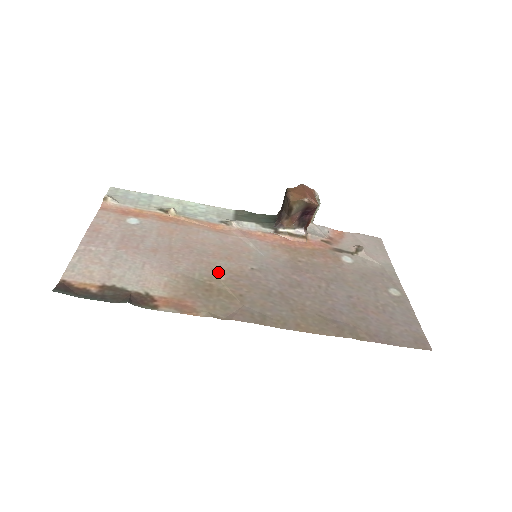
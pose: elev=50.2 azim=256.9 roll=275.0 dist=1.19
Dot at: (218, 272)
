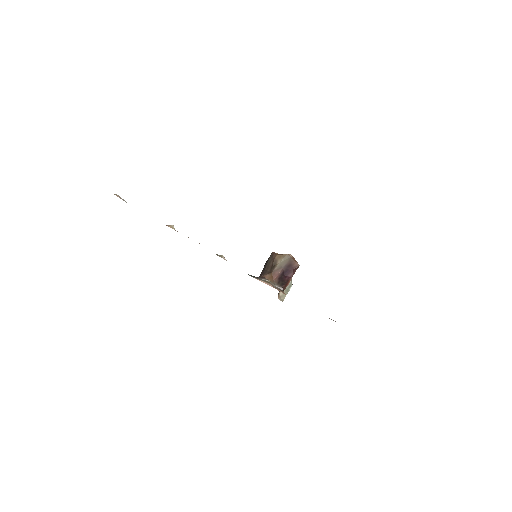
Dot at: occluded
